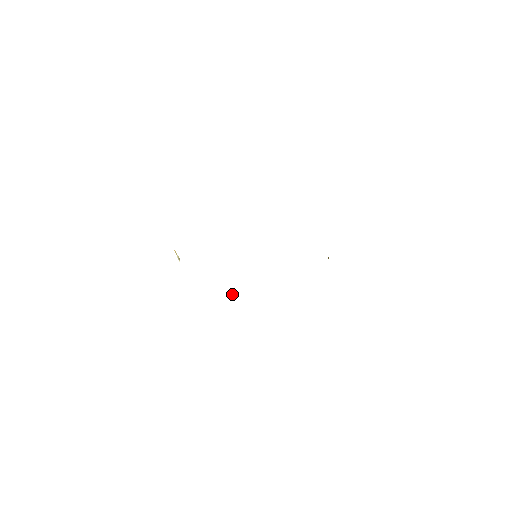
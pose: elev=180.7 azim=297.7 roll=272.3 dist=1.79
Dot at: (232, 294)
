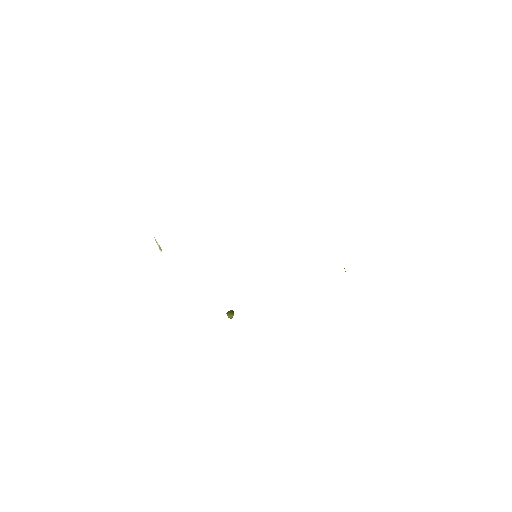
Dot at: (230, 312)
